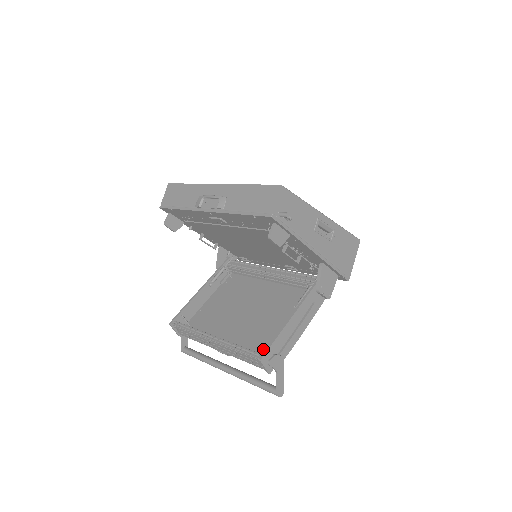
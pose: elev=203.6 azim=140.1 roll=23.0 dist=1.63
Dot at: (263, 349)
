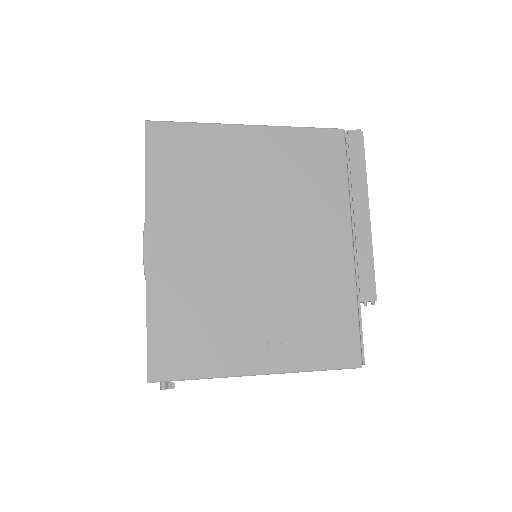
Dot at: occluded
